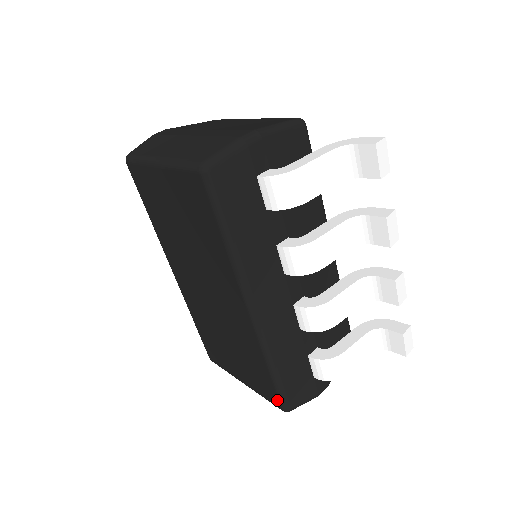
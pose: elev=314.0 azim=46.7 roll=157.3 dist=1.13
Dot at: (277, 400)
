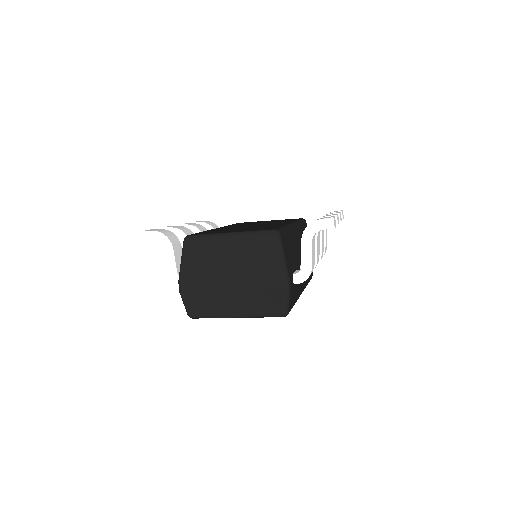
Dot at: occluded
